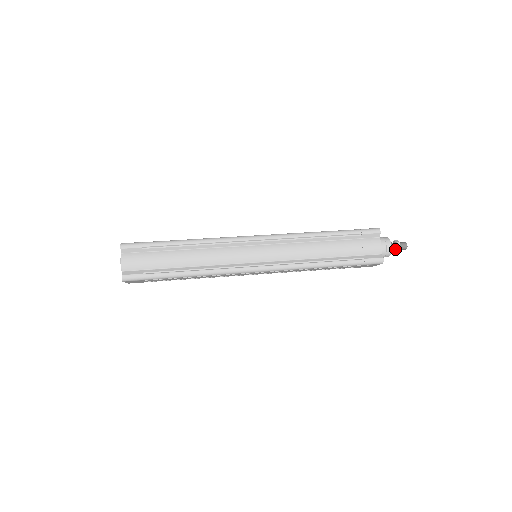
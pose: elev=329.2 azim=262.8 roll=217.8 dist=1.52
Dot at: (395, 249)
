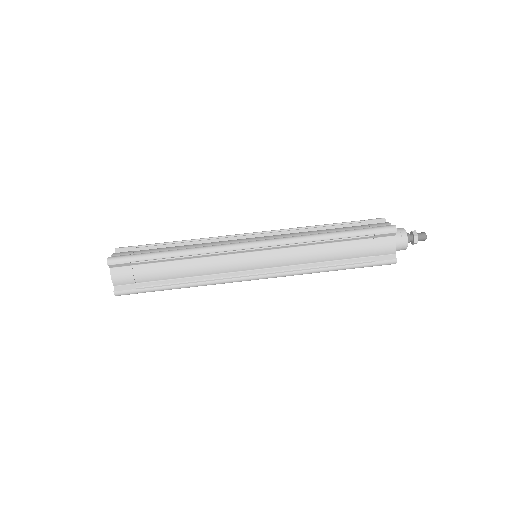
Dot at: (412, 241)
